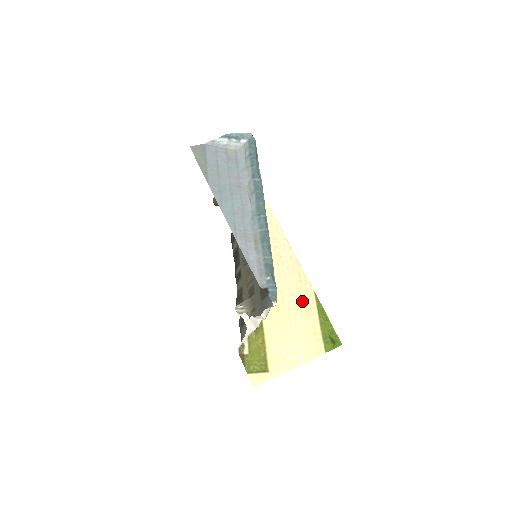
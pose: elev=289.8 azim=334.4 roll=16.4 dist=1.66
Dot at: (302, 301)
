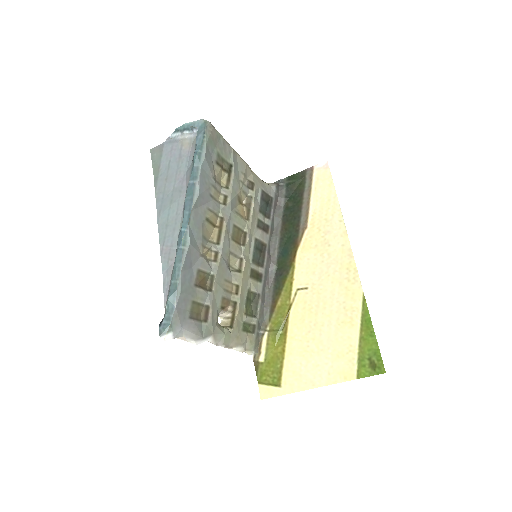
Dot at: (342, 306)
